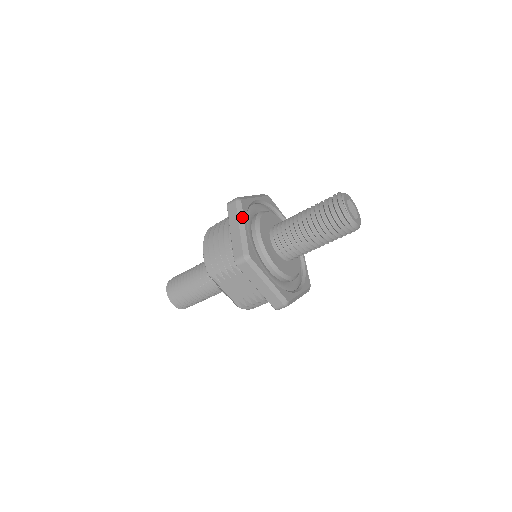
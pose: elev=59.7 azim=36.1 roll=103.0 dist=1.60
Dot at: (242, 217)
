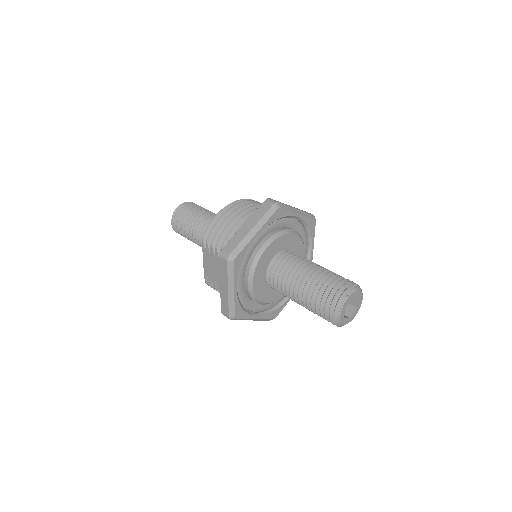
Dot at: (263, 223)
